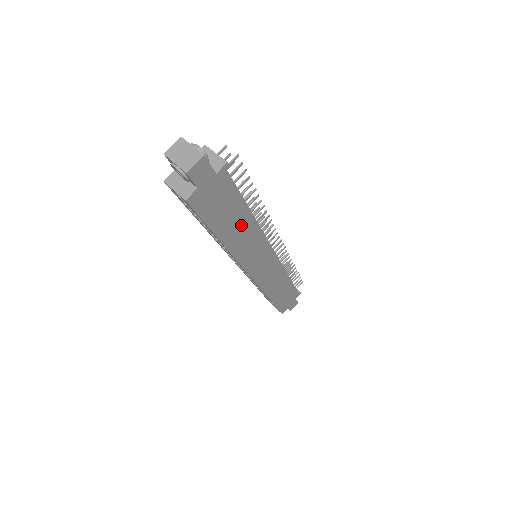
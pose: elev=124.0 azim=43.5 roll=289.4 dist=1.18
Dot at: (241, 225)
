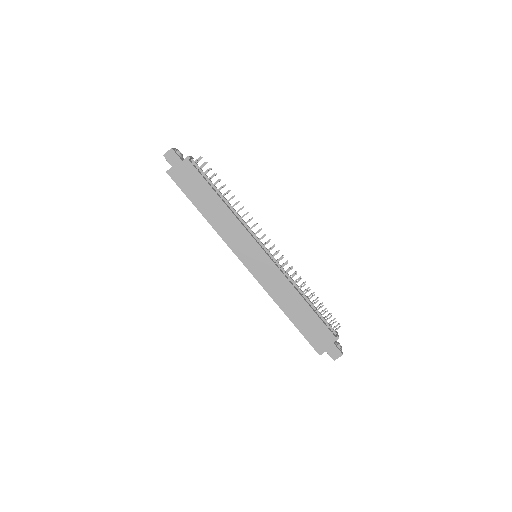
Dot at: (215, 206)
